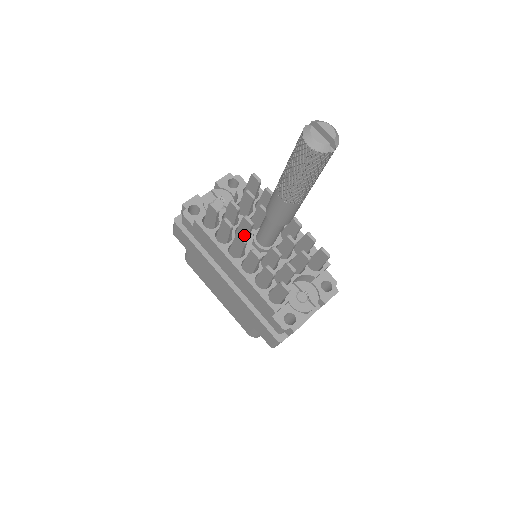
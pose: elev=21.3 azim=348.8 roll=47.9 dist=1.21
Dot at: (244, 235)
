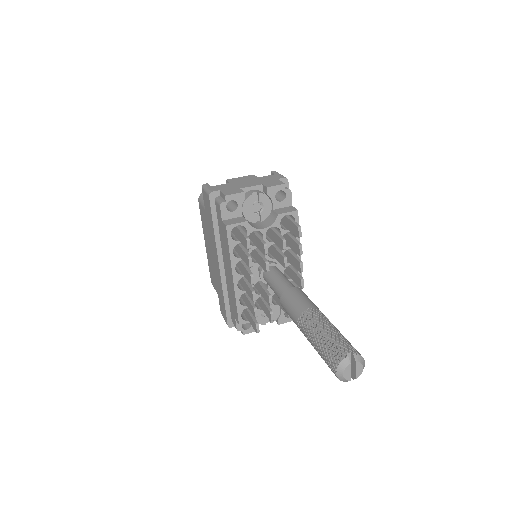
Dot at: (257, 259)
